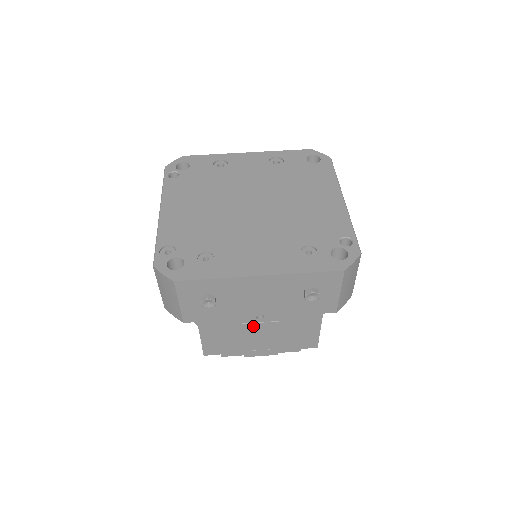
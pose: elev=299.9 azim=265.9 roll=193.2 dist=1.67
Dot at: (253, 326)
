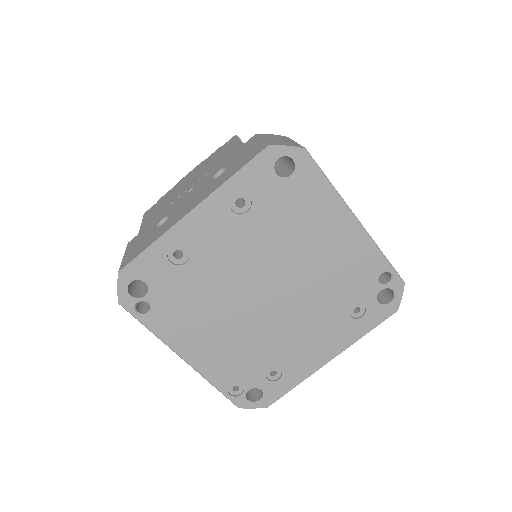
Dot at: occluded
